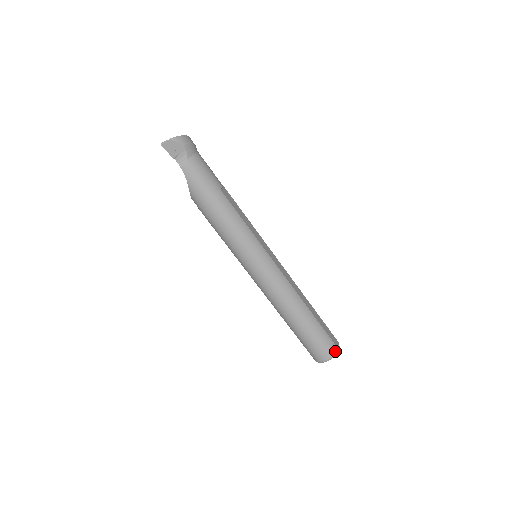
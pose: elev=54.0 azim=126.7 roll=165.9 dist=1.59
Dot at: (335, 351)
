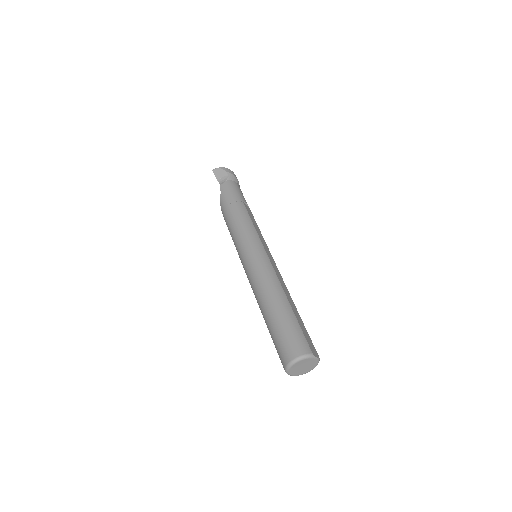
Dot at: (306, 351)
